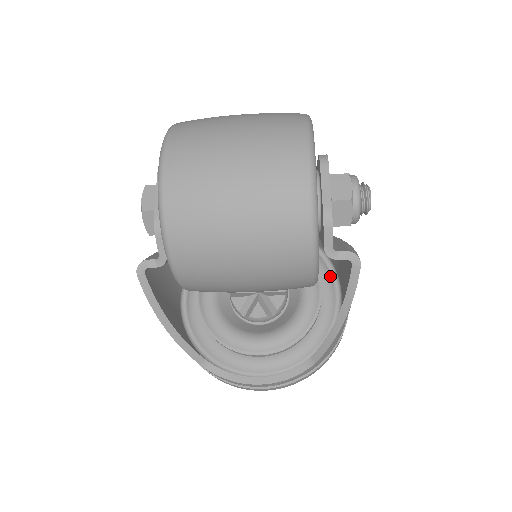
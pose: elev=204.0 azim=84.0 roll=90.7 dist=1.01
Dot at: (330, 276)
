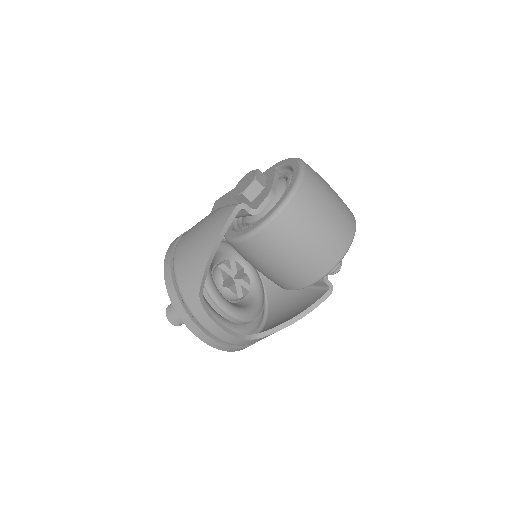
Dot at: occluded
